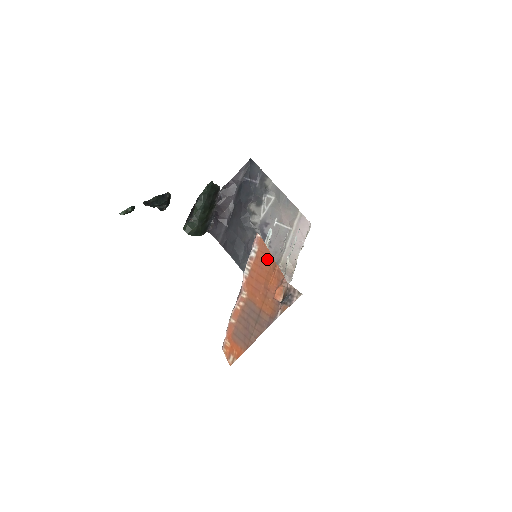
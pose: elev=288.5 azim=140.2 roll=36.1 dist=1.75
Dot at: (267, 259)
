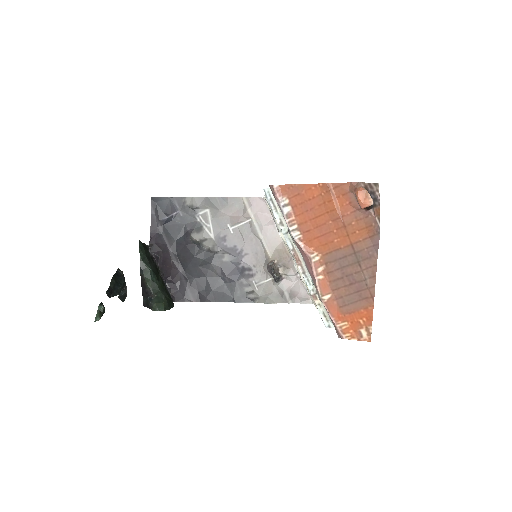
Dot at: (309, 194)
